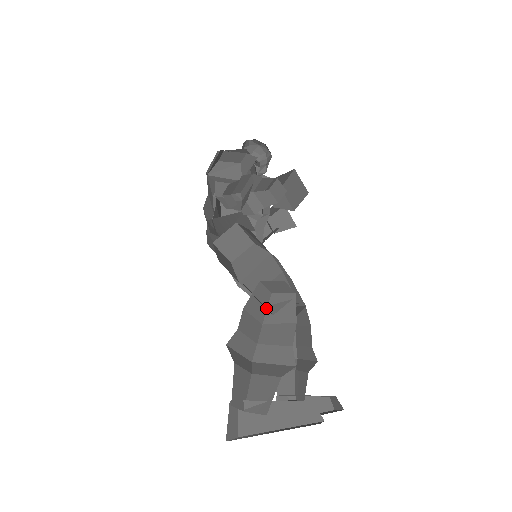
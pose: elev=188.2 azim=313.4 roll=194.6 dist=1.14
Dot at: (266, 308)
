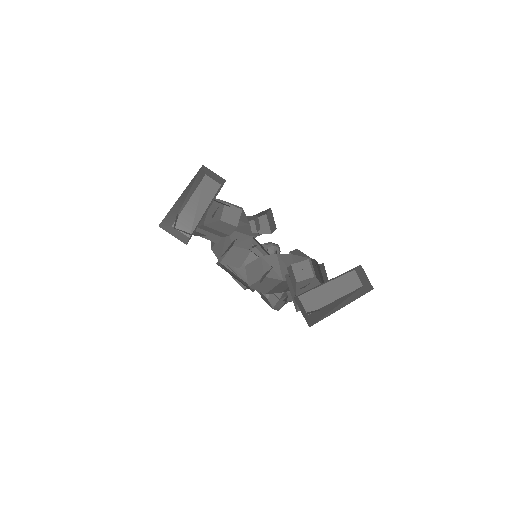
Dot at: occluded
